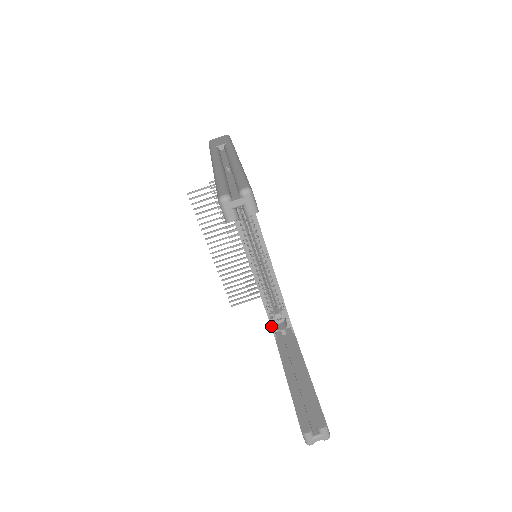
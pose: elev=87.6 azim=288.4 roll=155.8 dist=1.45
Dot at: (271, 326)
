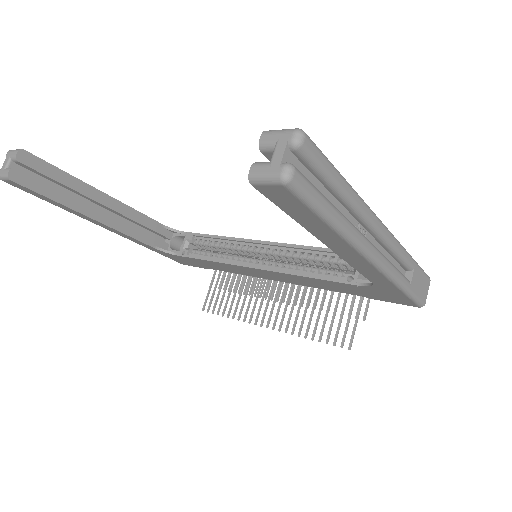
Dot at: (364, 286)
